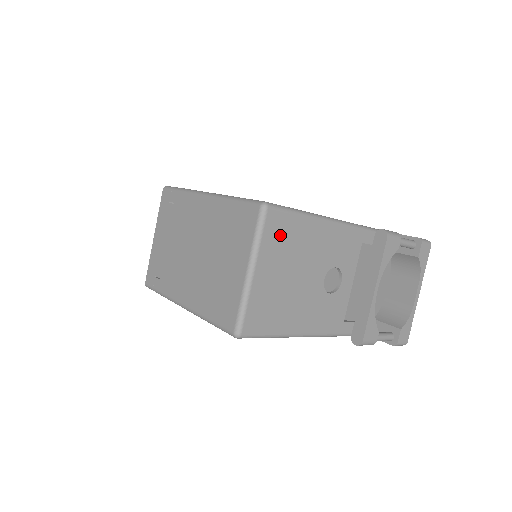
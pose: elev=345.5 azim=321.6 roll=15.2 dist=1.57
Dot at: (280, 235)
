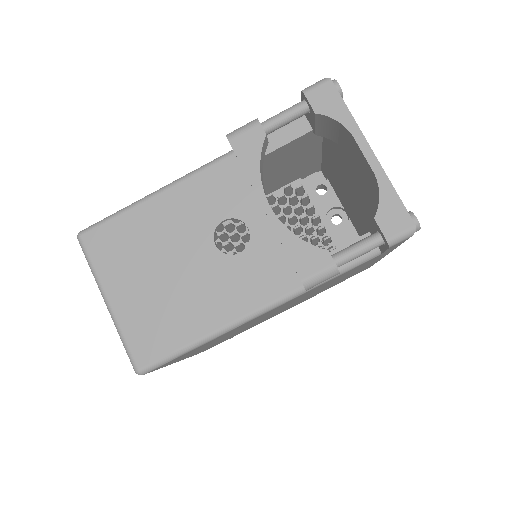
Dot at: (114, 247)
